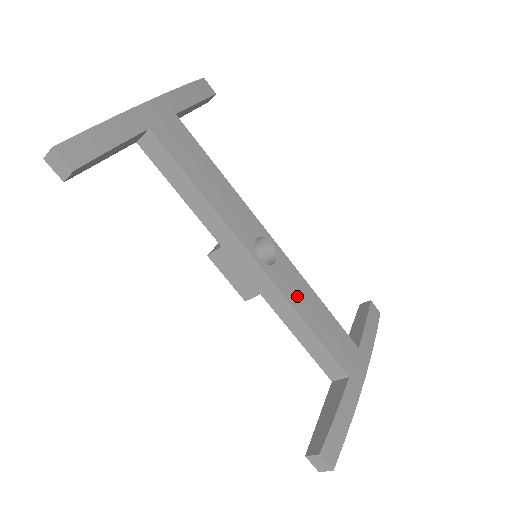
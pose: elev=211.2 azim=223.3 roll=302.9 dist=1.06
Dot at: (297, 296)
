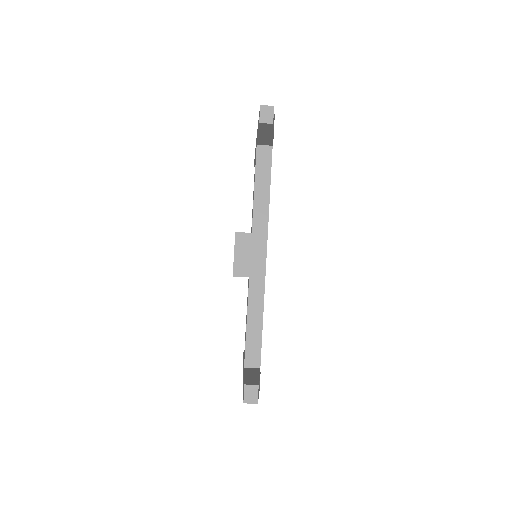
Dot at: occluded
